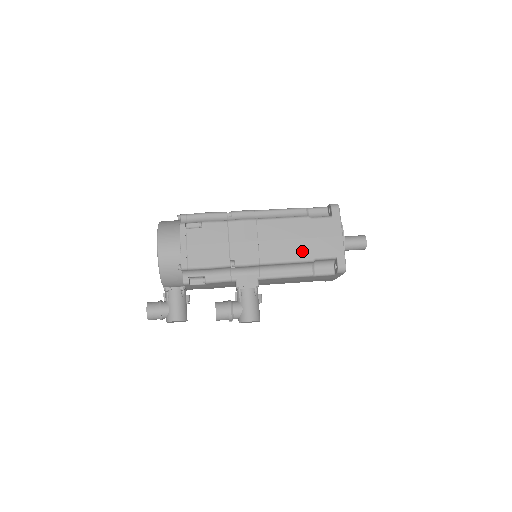
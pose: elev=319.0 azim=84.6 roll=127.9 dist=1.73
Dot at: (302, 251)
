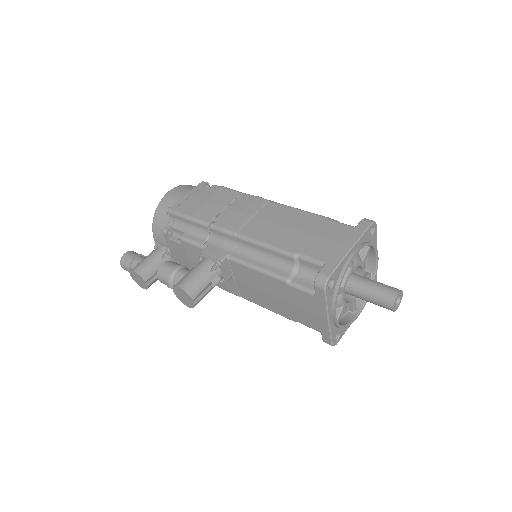
Dot at: (289, 241)
